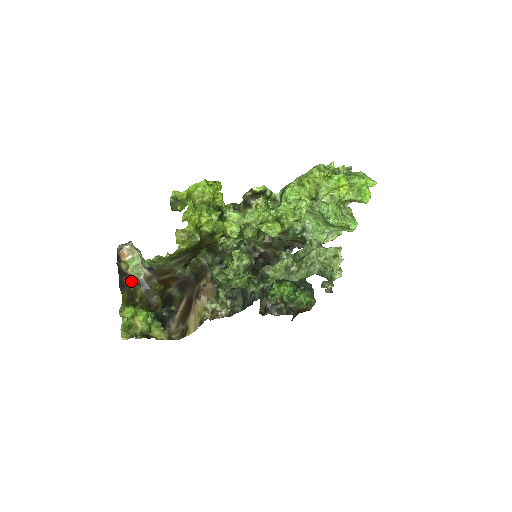
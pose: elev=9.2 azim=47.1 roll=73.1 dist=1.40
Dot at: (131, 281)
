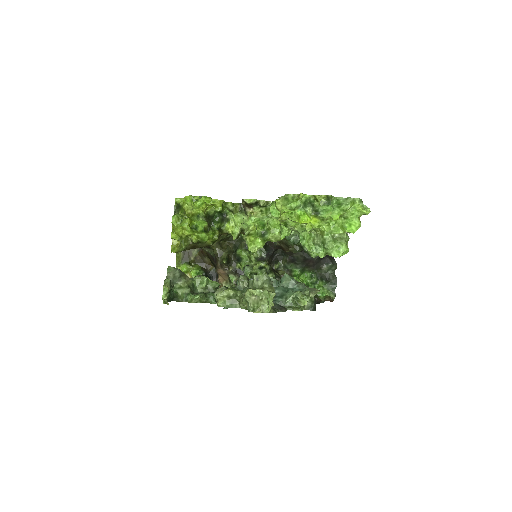
Dot at: occluded
